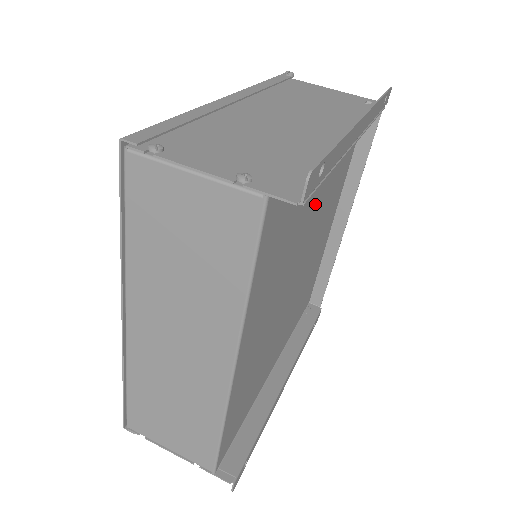
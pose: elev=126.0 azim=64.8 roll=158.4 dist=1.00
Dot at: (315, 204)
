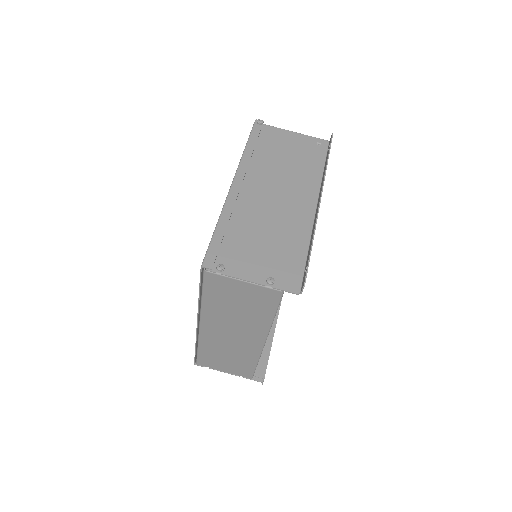
Dot at: occluded
